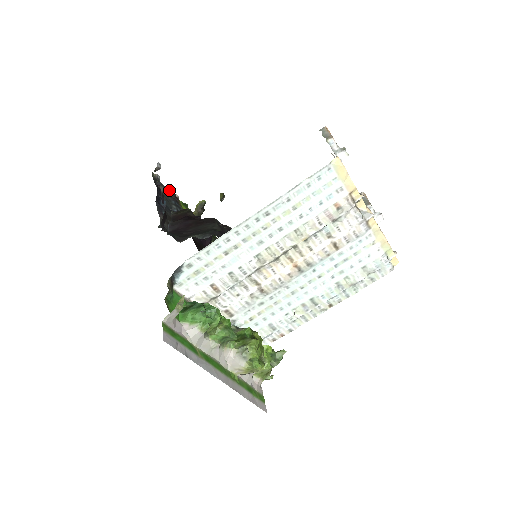
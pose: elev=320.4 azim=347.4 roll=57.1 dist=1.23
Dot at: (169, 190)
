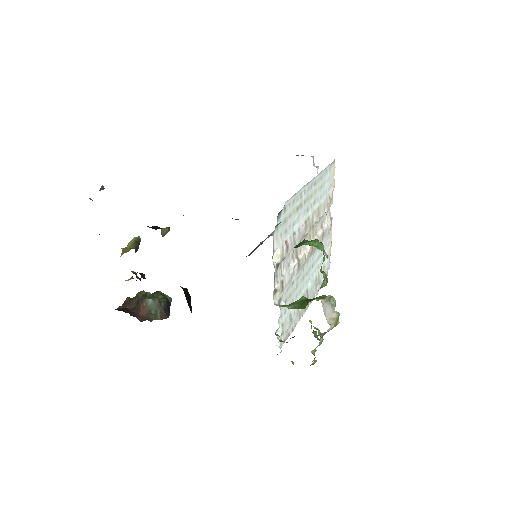
Dot at: occluded
